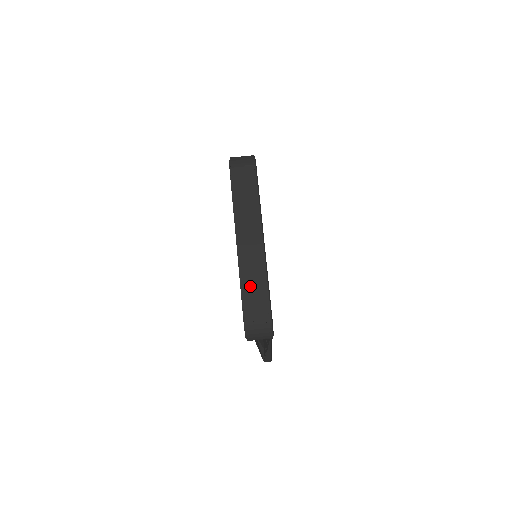
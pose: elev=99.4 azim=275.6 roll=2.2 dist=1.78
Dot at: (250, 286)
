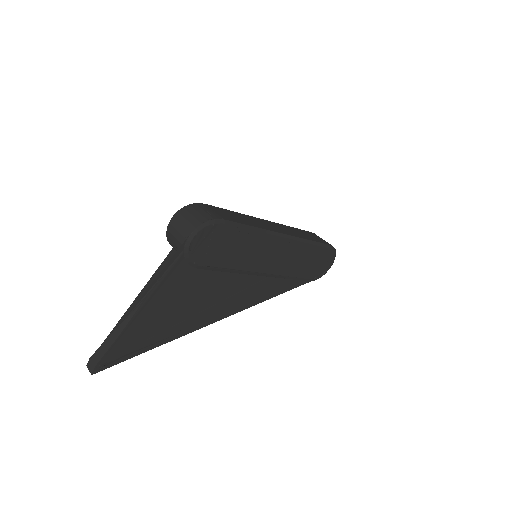
Dot at: (237, 215)
